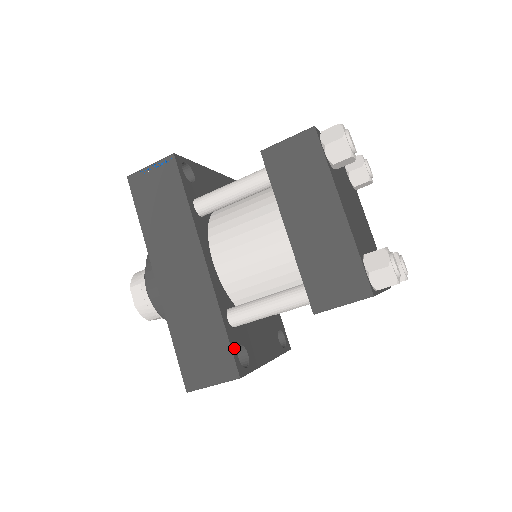
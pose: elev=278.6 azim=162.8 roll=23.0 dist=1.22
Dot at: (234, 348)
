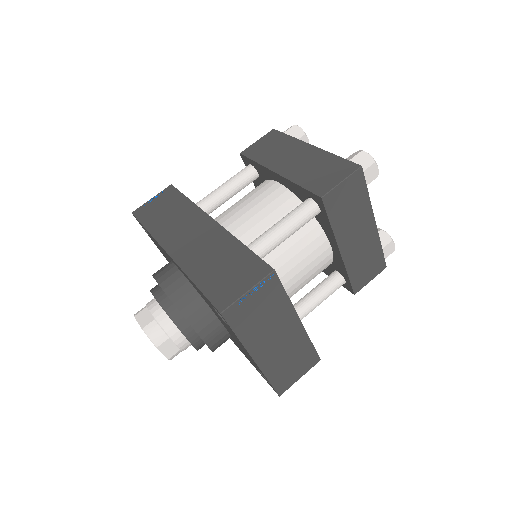
Dot at: occluded
